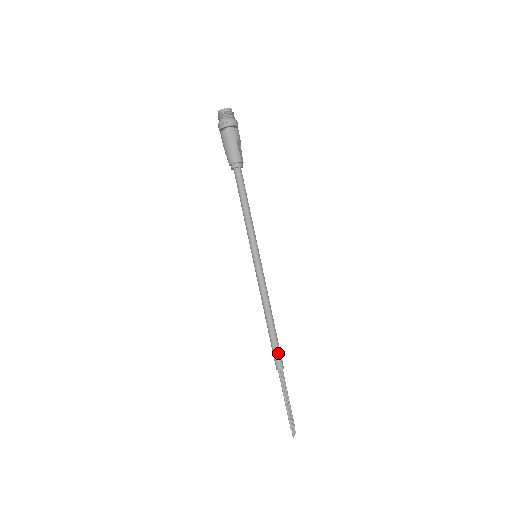
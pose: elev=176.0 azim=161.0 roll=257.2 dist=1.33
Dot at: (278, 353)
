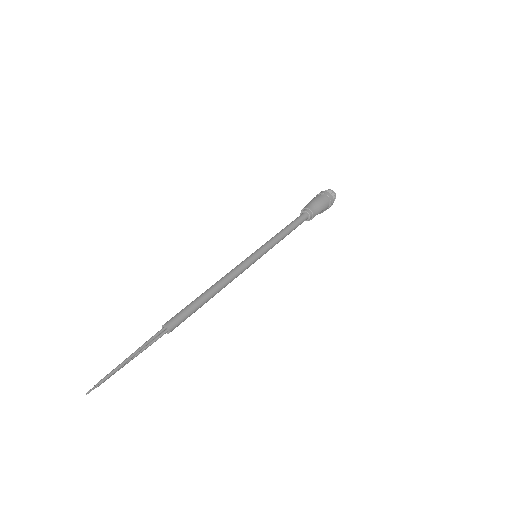
Dot at: (185, 318)
